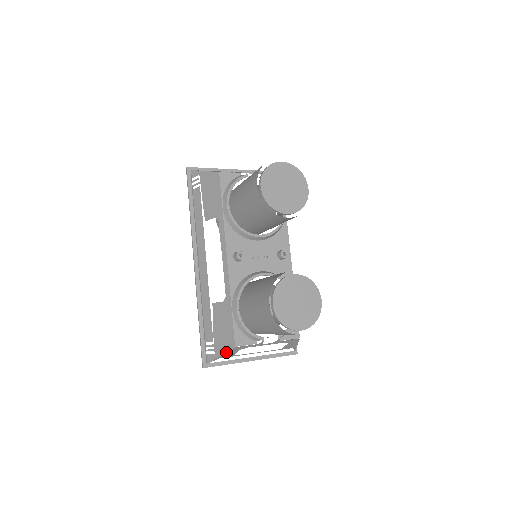
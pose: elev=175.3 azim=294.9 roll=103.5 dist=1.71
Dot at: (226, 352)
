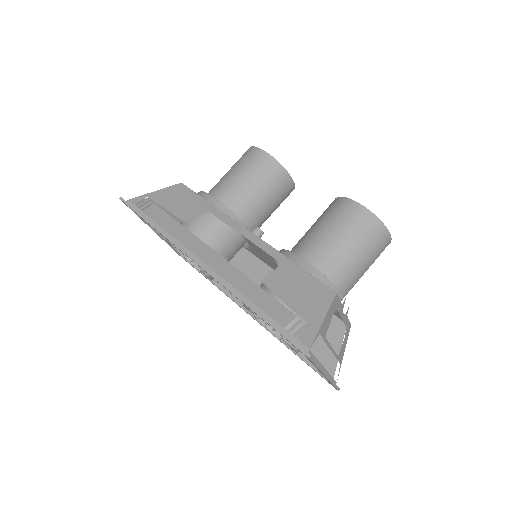
Dot at: (328, 309)
